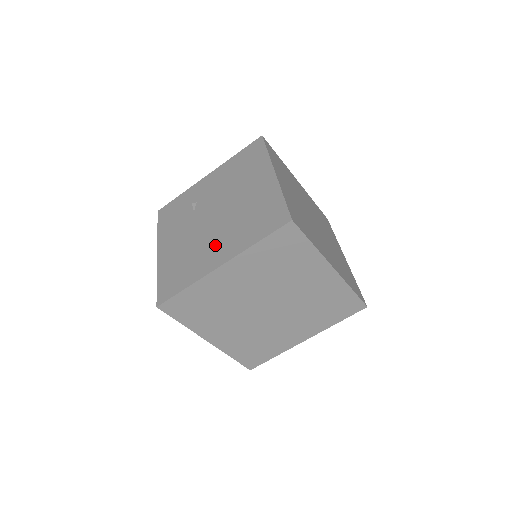
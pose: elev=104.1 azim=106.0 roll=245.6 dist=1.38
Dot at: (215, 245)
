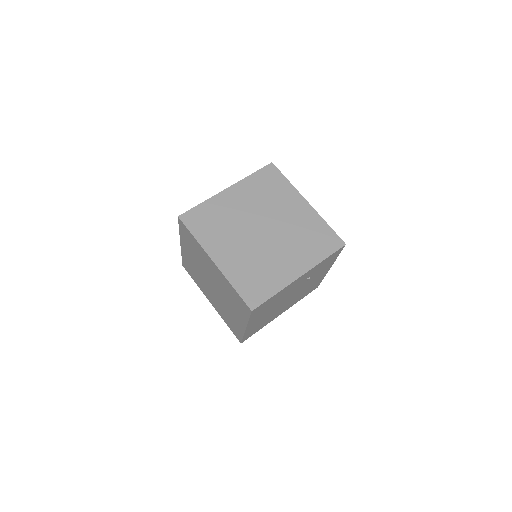
Dot at: occluded
